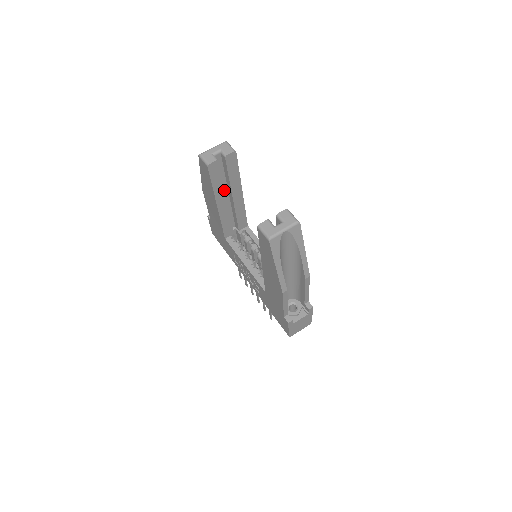
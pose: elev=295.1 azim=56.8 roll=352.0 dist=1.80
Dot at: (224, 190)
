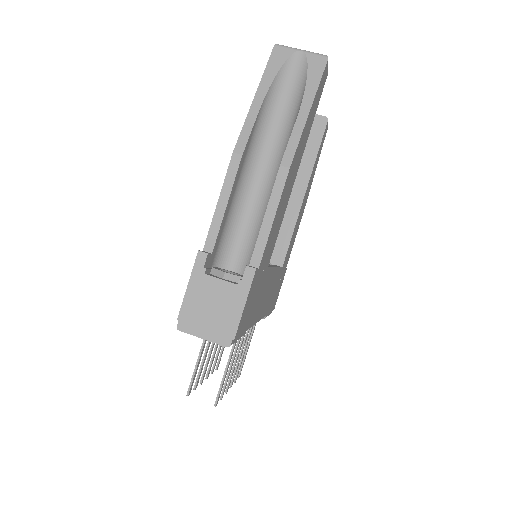
Dot at: occluded
